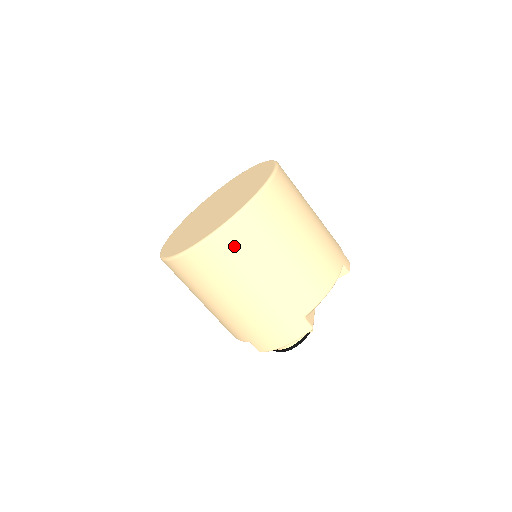
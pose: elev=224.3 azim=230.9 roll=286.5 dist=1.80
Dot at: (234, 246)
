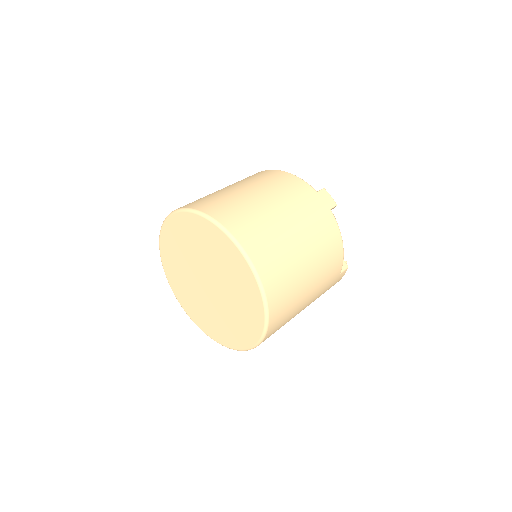
Dot at: (279, 324)
